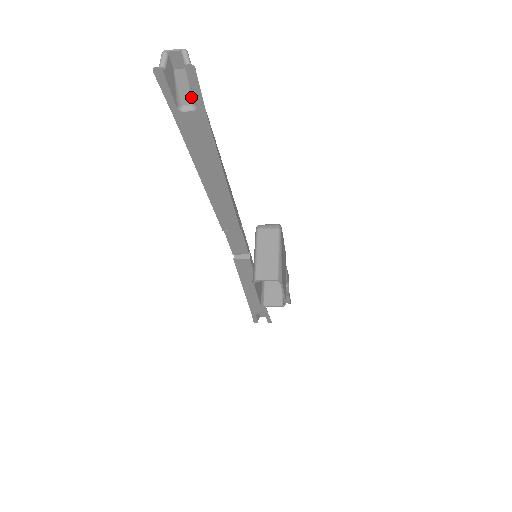
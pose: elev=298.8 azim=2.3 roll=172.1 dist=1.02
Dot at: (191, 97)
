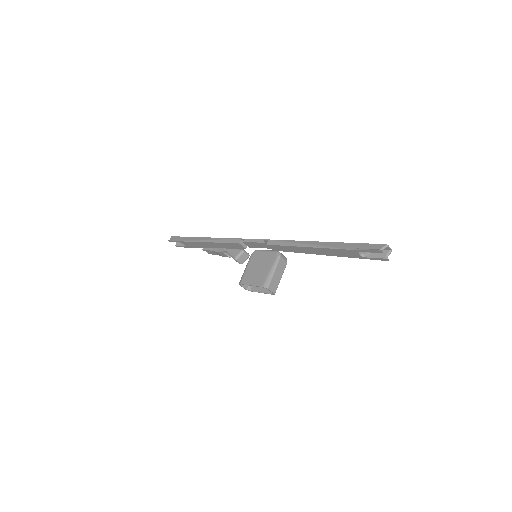
Dot at: (367, 252)
